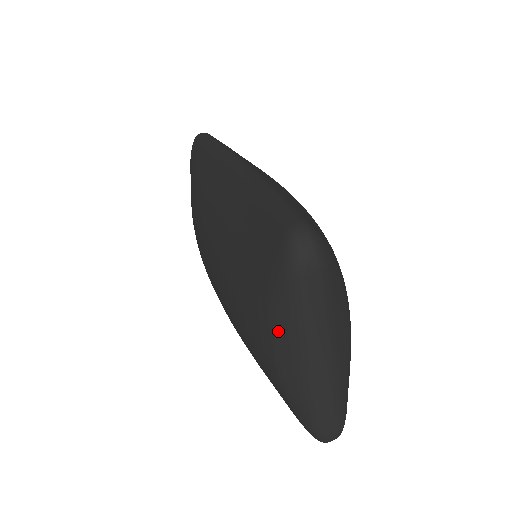
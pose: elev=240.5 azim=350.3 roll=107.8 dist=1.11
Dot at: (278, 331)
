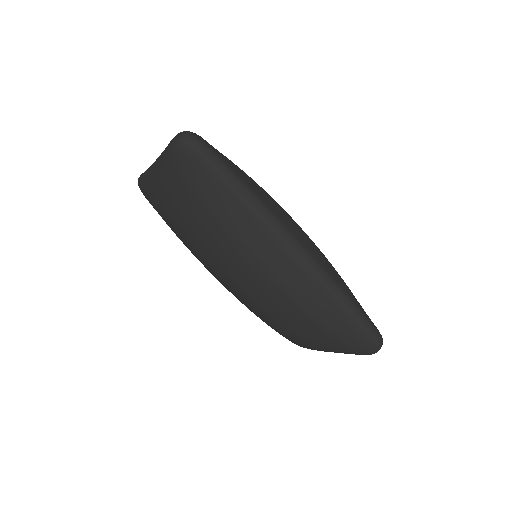
Dot at: occluded
